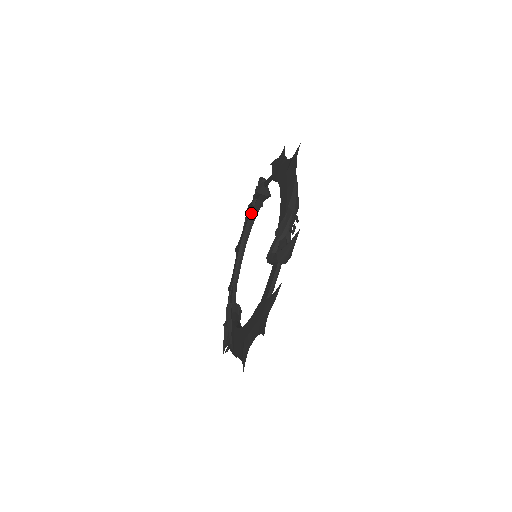
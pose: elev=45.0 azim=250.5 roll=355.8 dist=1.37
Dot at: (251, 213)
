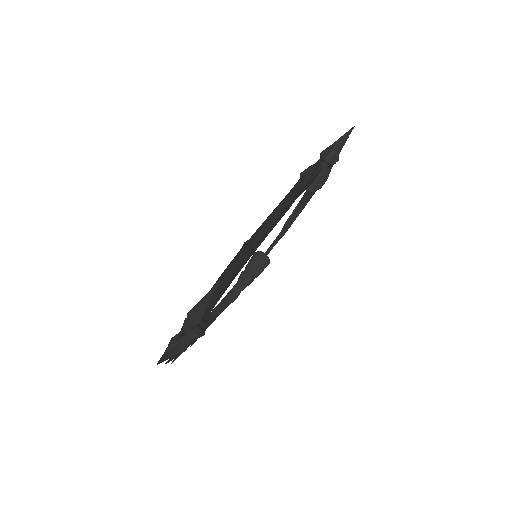
Dot at: (238, 281)
